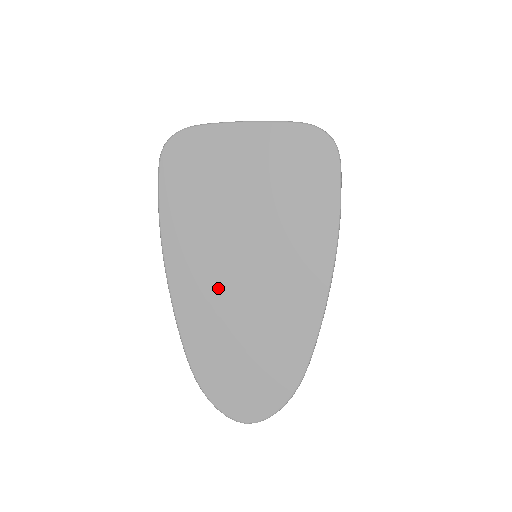
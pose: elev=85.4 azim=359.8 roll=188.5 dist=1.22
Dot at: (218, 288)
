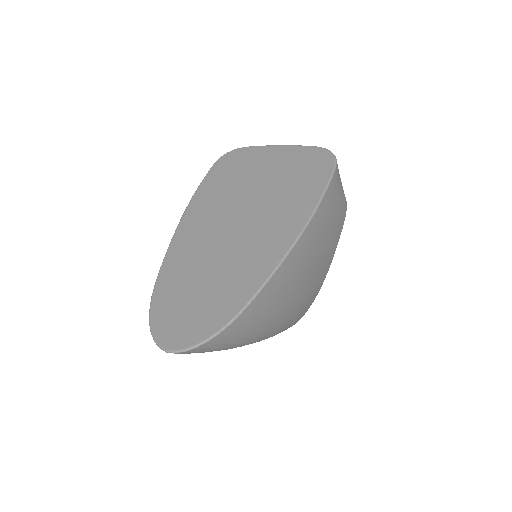
Dot at: (206, 239)
